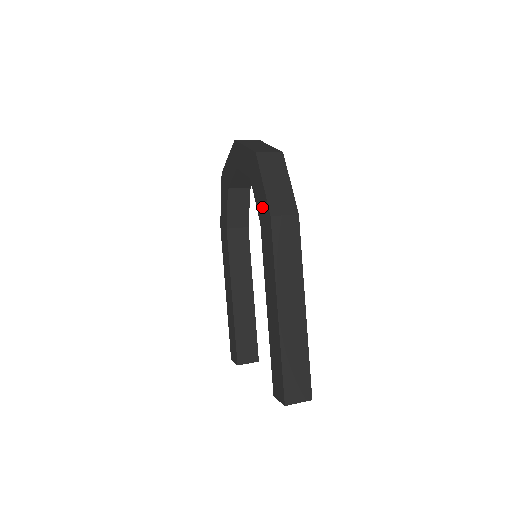
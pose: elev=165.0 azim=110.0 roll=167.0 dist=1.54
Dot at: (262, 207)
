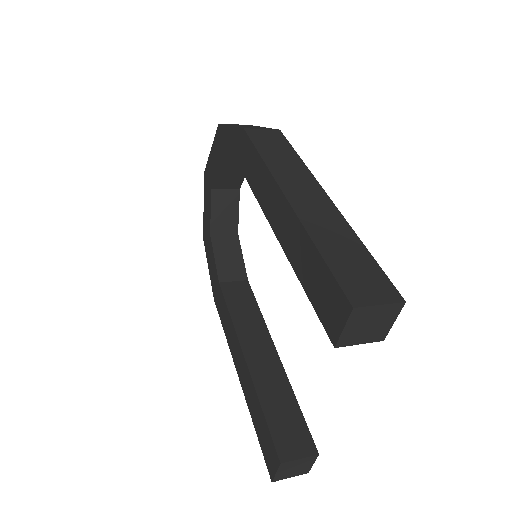
Dot at: (235, 146)
